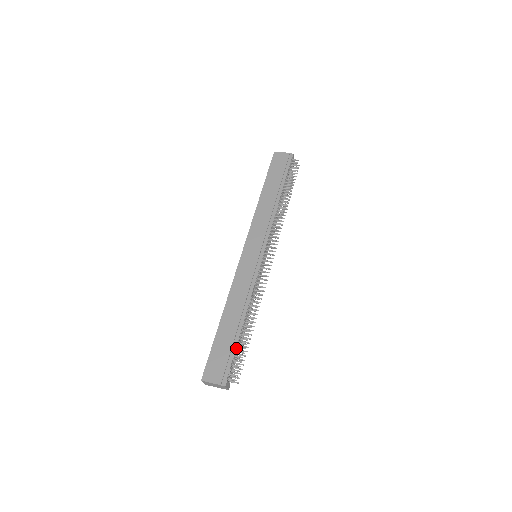
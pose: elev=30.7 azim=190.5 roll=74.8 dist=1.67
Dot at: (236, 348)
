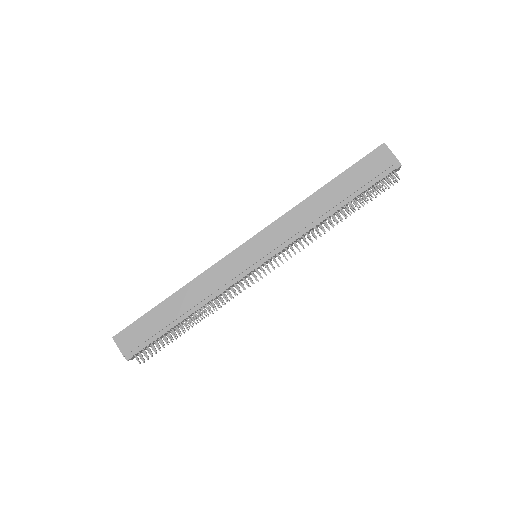
Dot at: (161, 336)
